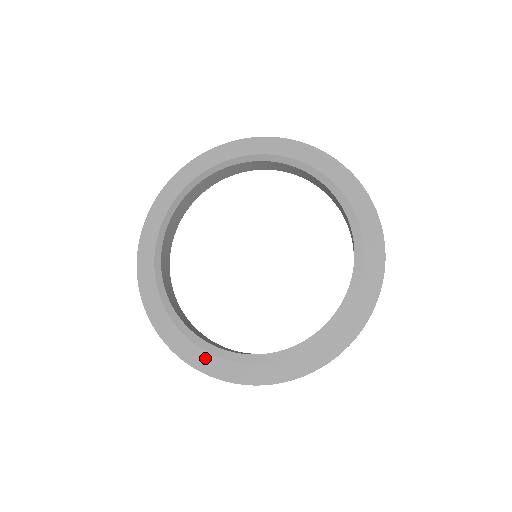
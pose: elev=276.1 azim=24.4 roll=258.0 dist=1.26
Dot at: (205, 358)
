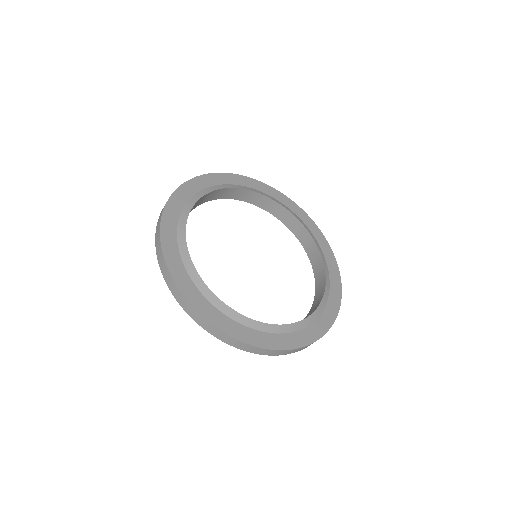
Dot at: (310, 331)
